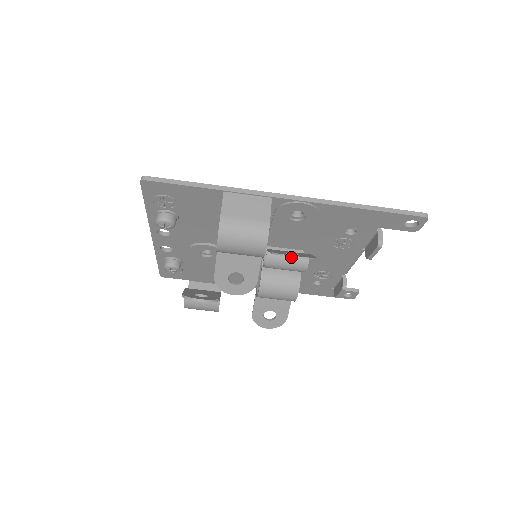
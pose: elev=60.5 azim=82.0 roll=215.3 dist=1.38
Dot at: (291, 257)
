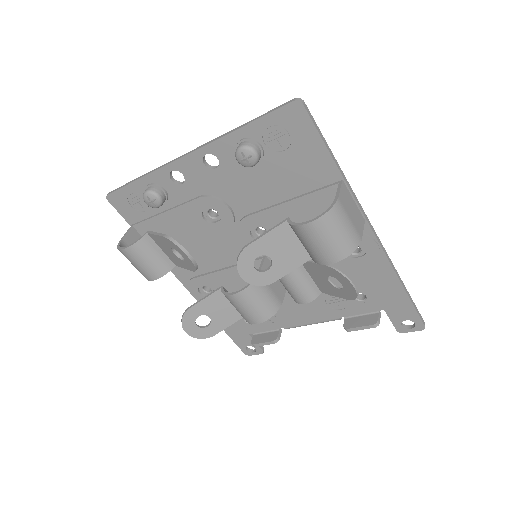
Dot at: (310, 282)
